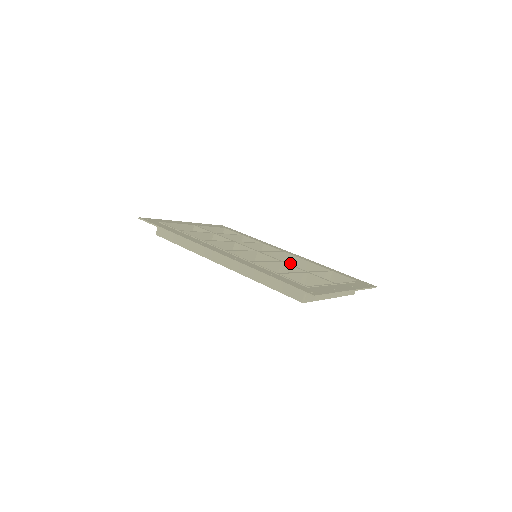
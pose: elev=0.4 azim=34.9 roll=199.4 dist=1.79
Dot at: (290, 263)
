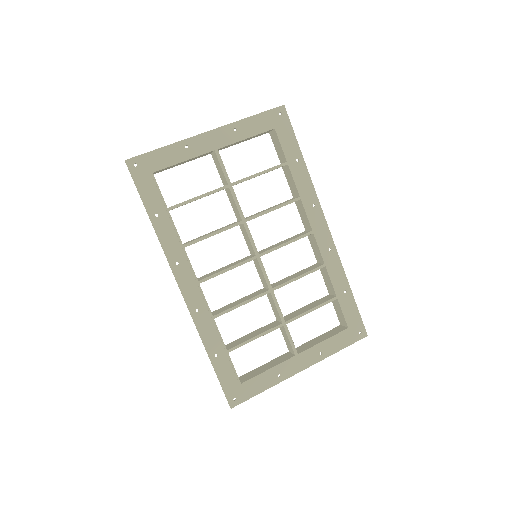
Dot at: (288, 283)
